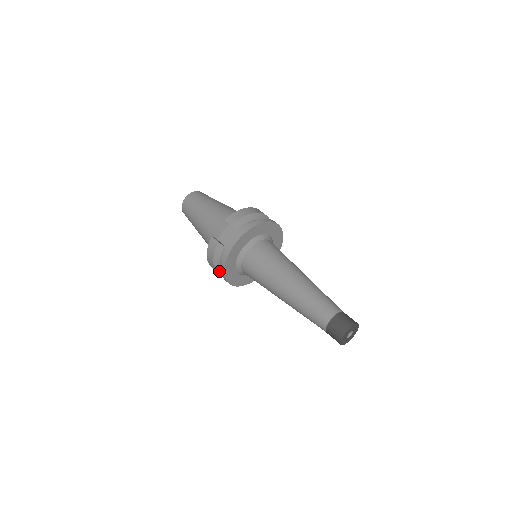
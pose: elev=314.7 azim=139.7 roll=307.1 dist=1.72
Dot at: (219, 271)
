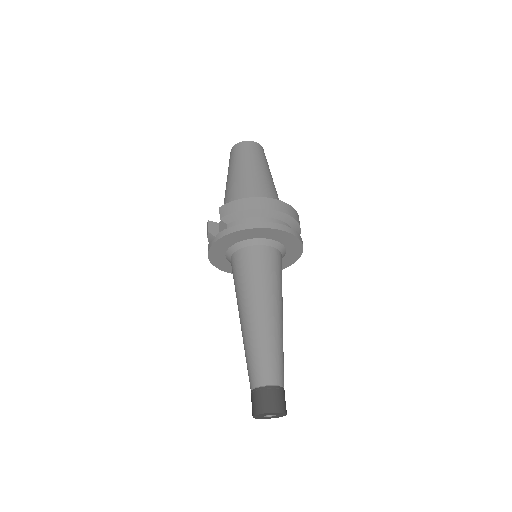
Dot at: occluded
